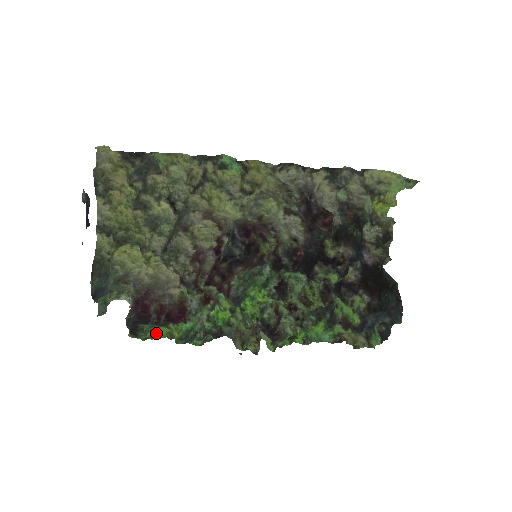
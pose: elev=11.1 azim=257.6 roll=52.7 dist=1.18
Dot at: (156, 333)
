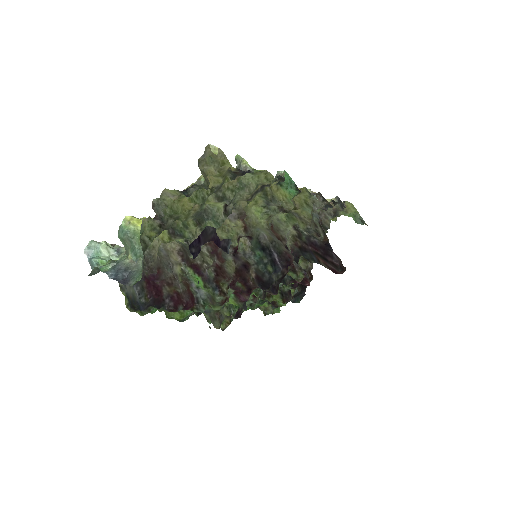
Dot at: (156, 310)
